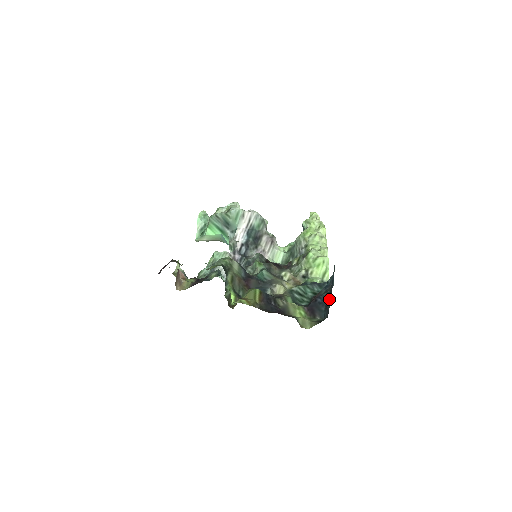
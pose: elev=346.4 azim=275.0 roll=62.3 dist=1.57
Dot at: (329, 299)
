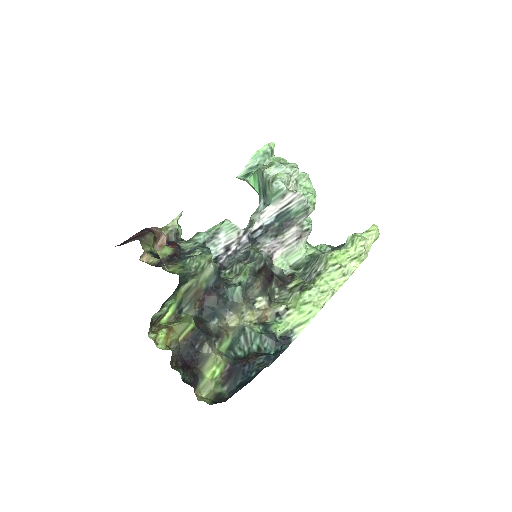
Dot at: (248, 380)
